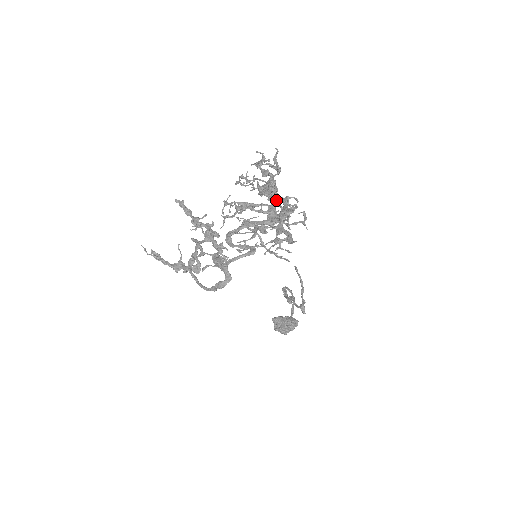
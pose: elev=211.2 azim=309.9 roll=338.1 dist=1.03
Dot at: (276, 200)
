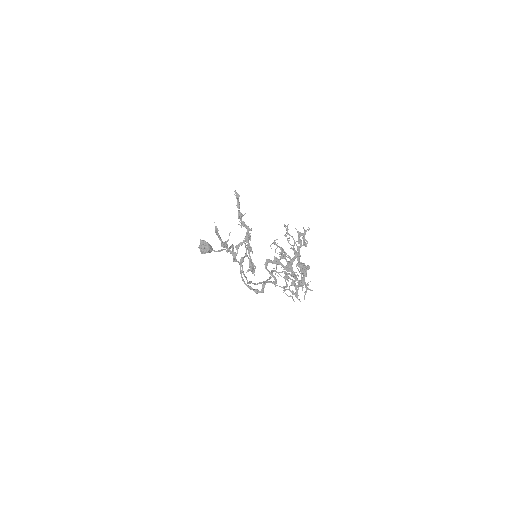
Dot at: (301, 270)
